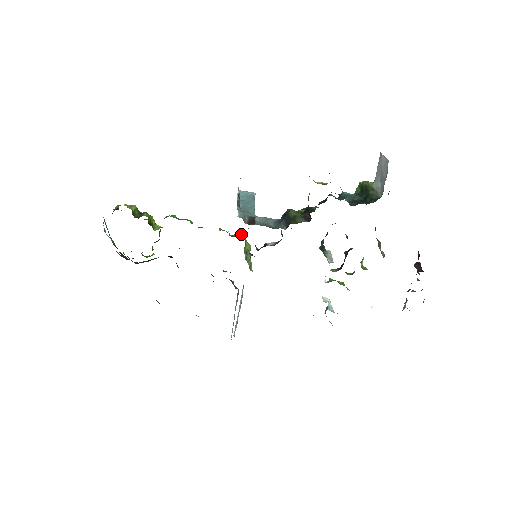
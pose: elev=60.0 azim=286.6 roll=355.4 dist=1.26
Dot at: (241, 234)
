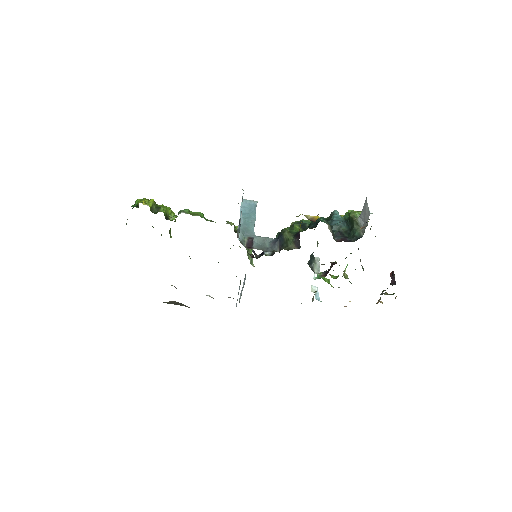
Dot at: occluded
